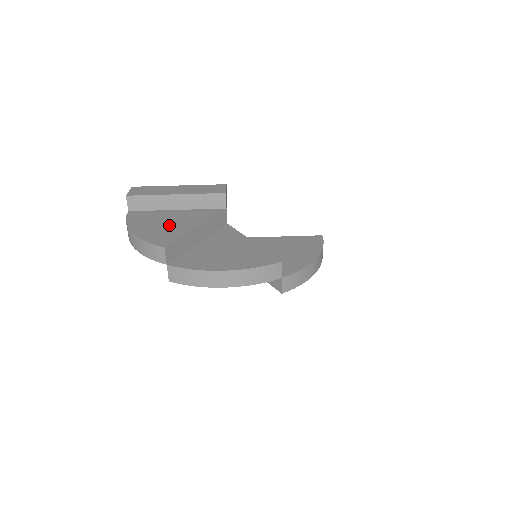
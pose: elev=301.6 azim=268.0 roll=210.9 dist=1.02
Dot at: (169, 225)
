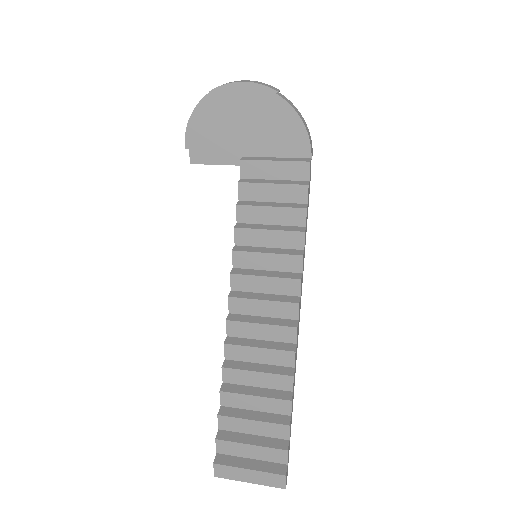
Dot at: occluded
